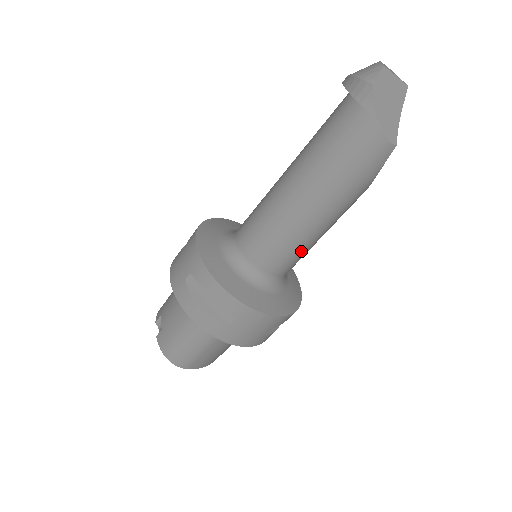
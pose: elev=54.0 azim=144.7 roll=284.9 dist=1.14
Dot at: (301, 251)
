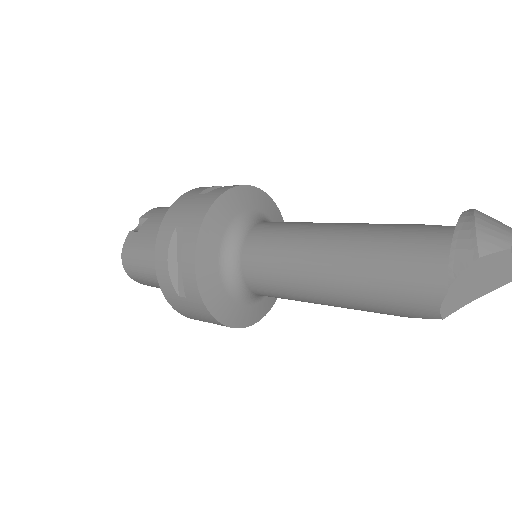
Dot at: (288, 298)
